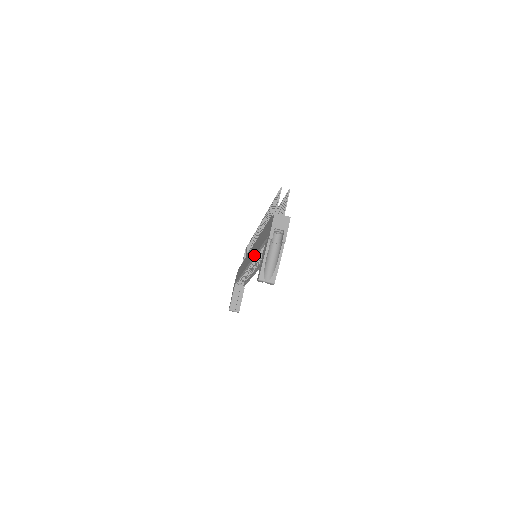
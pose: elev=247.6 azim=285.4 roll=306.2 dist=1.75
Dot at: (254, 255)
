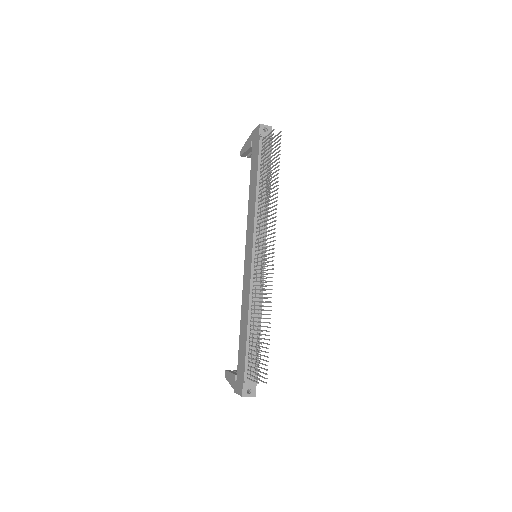
Dot at: (241, 307)
